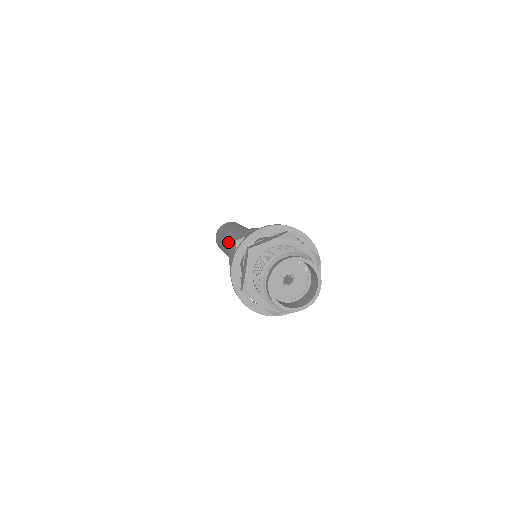
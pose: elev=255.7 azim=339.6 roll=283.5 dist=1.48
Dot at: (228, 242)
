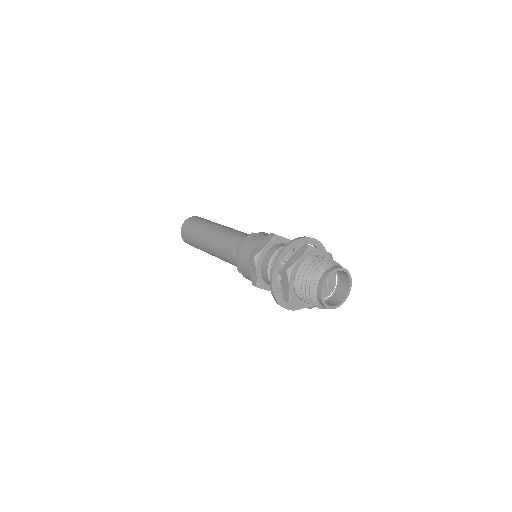
Dot at: (217, 247)
